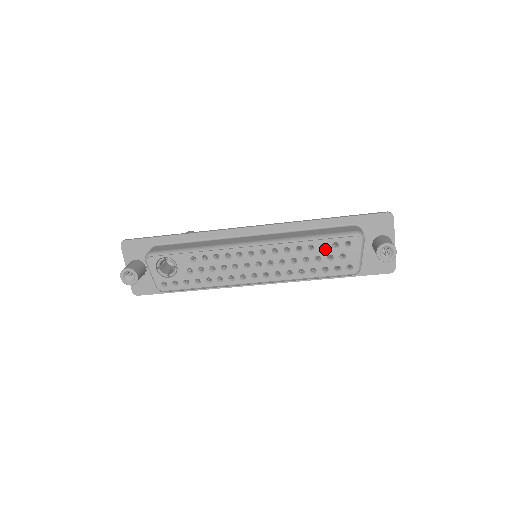
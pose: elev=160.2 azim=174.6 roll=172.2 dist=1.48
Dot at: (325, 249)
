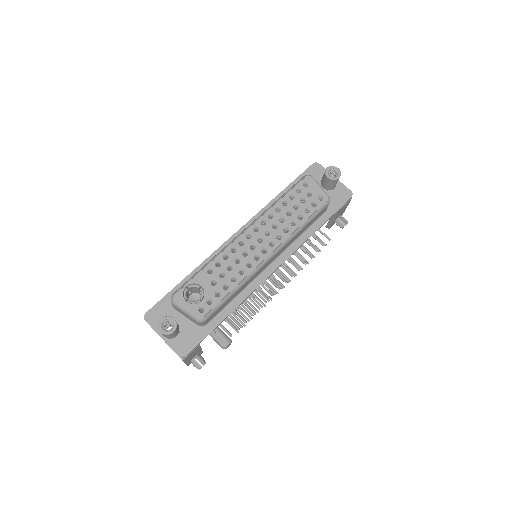
Dot at: (294, 198)
